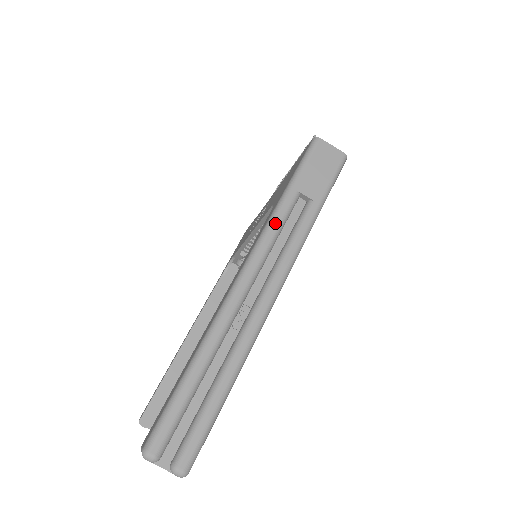
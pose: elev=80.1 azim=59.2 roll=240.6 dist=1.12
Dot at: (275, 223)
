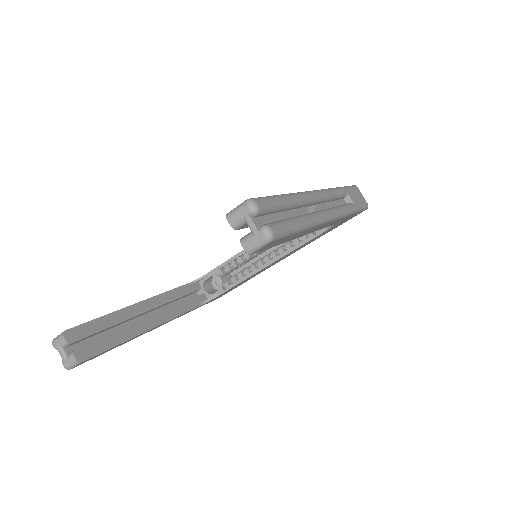
Dot at: (336, 191)
